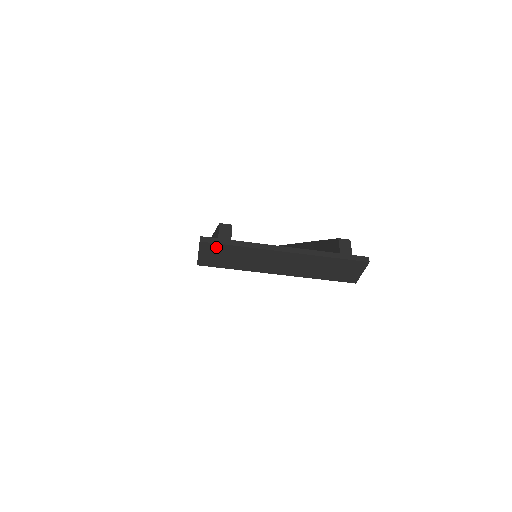
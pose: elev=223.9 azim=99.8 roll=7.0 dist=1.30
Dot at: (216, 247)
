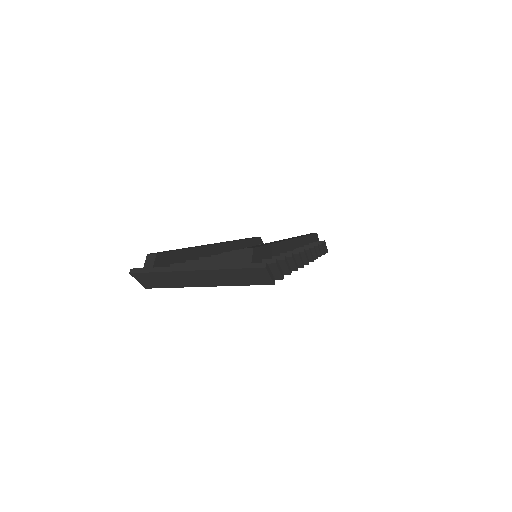
Dot at: (144, 275)
